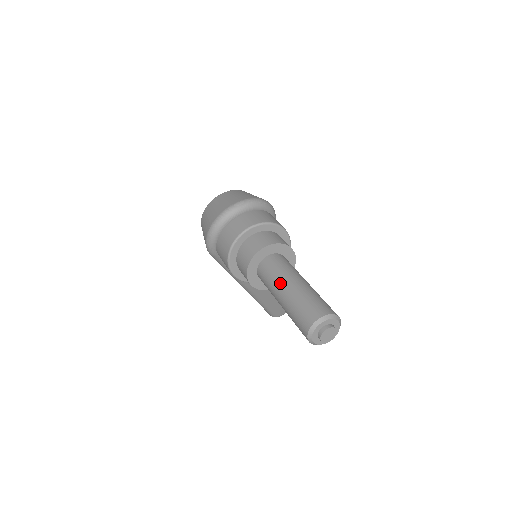
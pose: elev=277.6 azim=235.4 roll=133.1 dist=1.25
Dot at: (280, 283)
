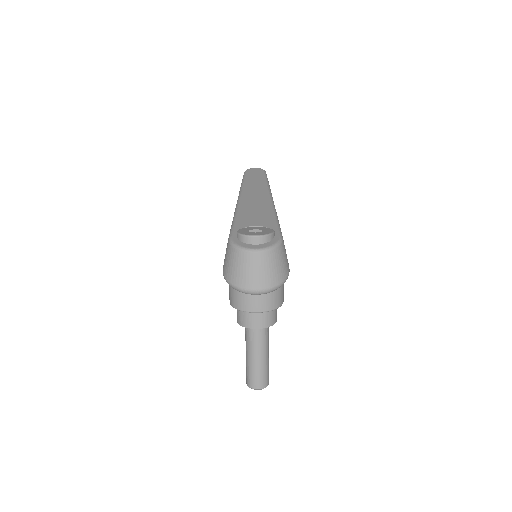
Dot at: (253, 352)
